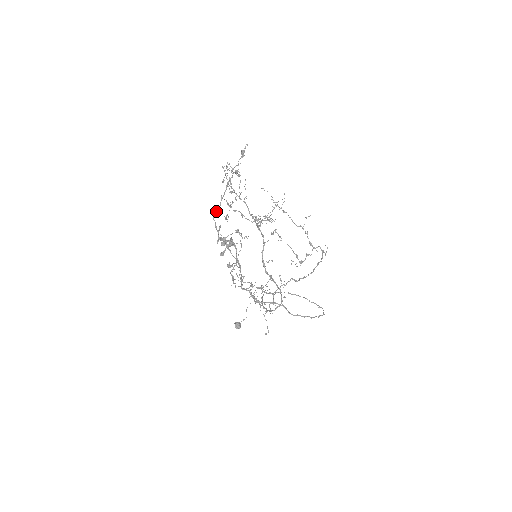
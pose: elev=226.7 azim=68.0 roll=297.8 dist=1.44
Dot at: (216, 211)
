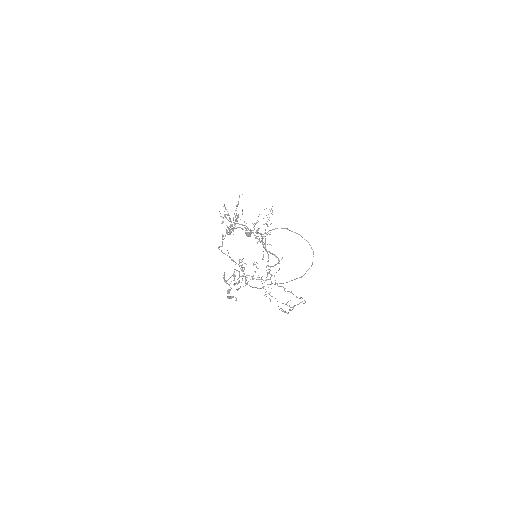
Dot at: occluded
